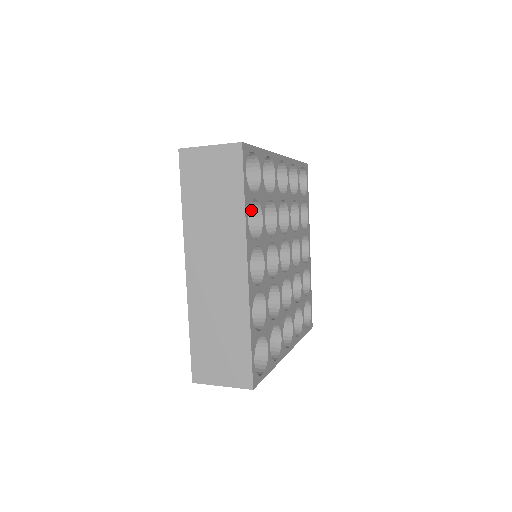
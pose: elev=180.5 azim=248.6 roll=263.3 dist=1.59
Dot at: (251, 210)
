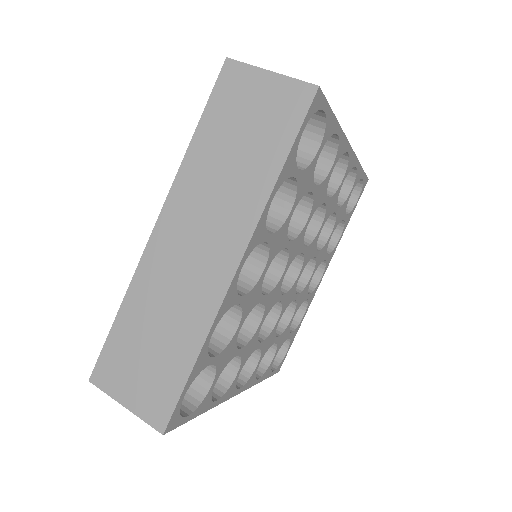
Dot at: occluded
